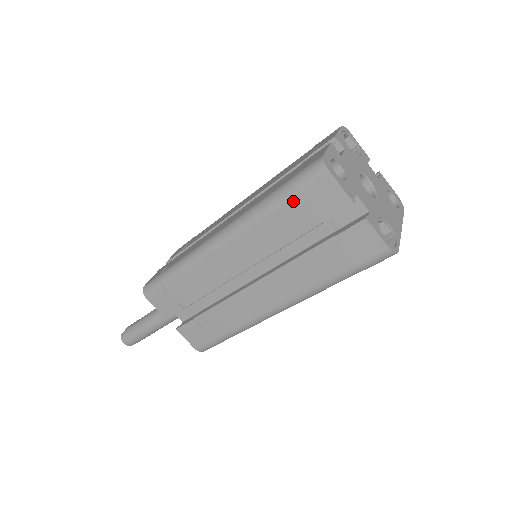
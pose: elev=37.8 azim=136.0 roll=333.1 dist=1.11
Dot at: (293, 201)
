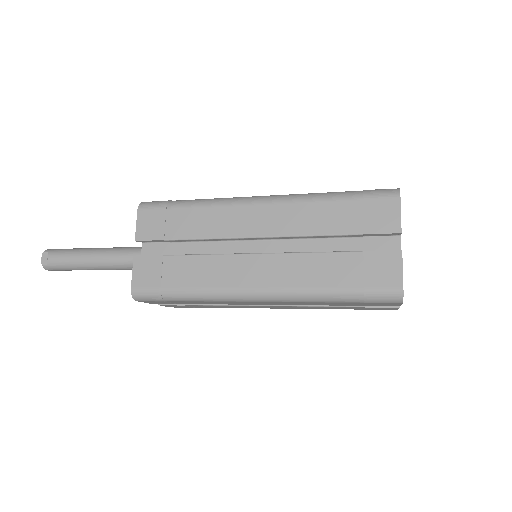
Dot at: (355, 303)
